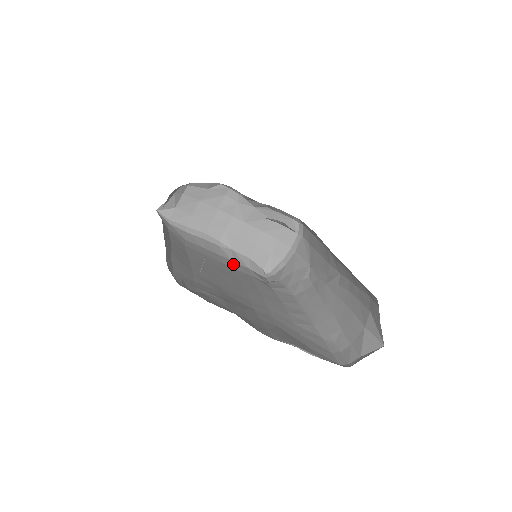
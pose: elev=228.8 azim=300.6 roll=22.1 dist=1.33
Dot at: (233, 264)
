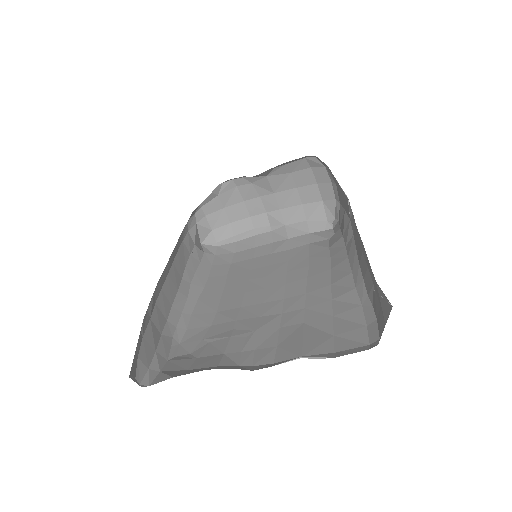
Dot at: (288, 244)
